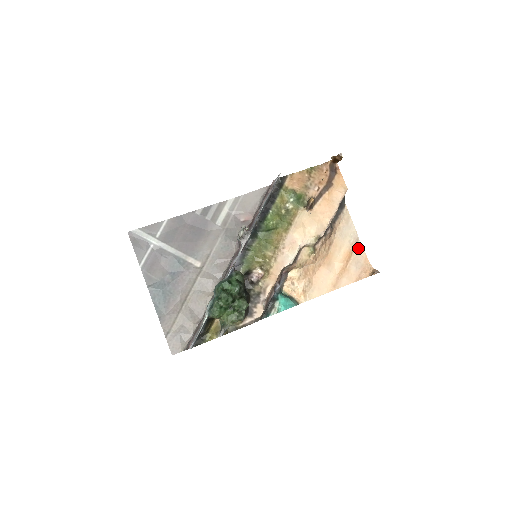
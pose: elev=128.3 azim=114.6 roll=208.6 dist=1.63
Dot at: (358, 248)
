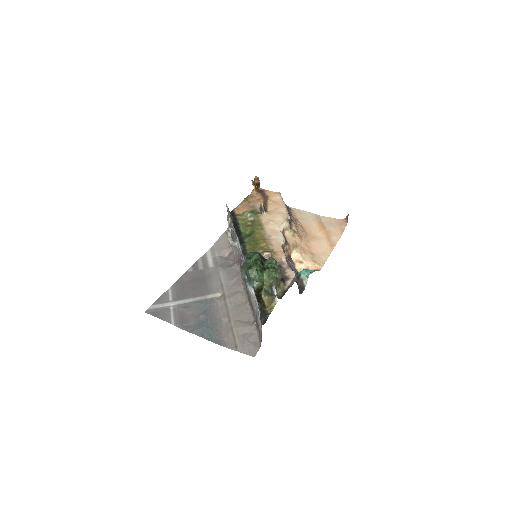
Dot at: (323, 219)
